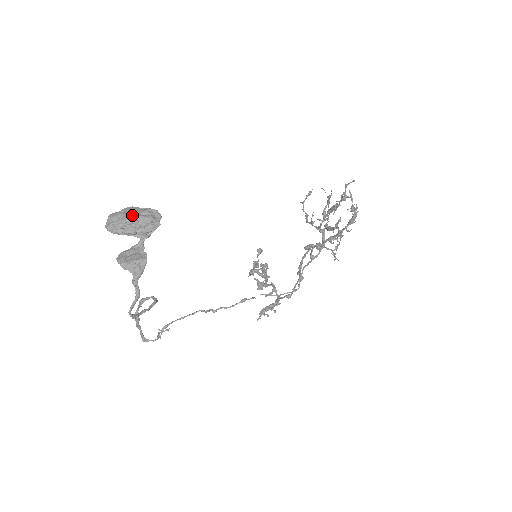
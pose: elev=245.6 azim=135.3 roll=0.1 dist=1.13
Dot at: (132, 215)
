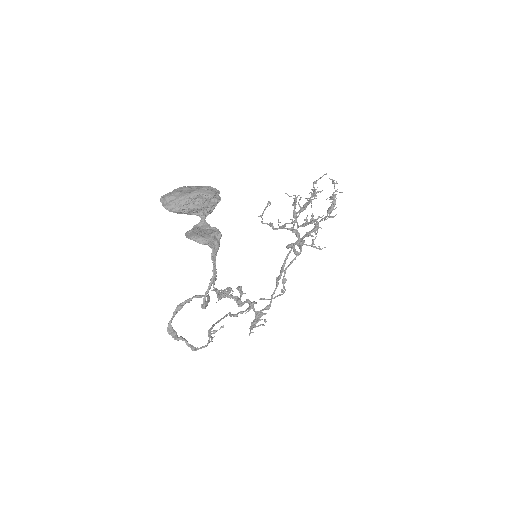
Dot at: (192, 191)
